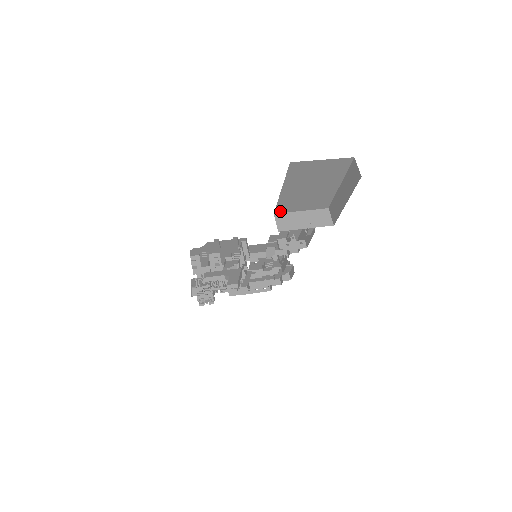
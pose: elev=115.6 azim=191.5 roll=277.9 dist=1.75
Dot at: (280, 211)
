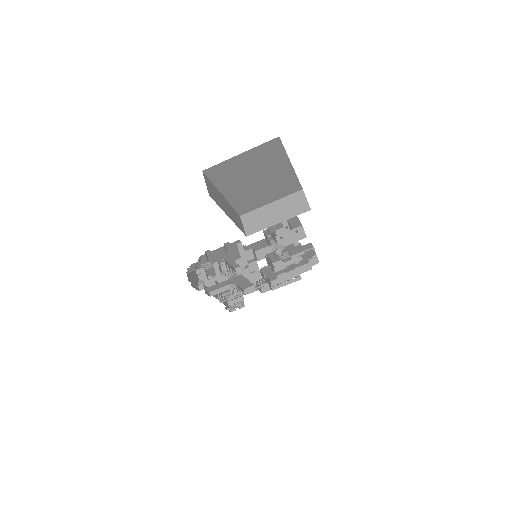
Dot at: (245, 211)
